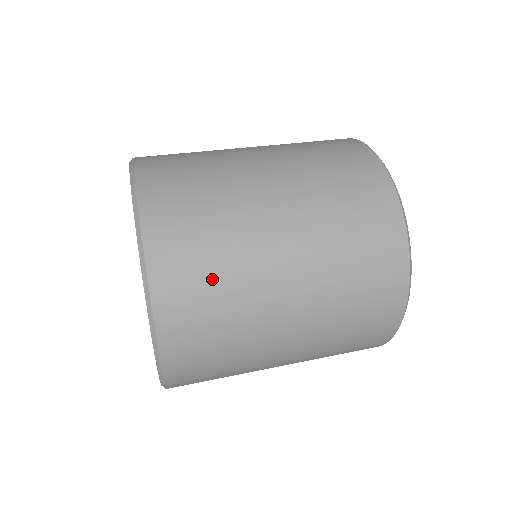
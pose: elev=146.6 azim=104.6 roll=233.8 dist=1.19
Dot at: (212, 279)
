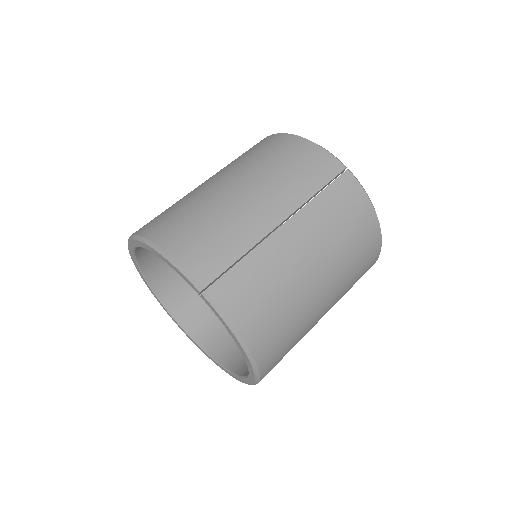
Dot at: occluded
